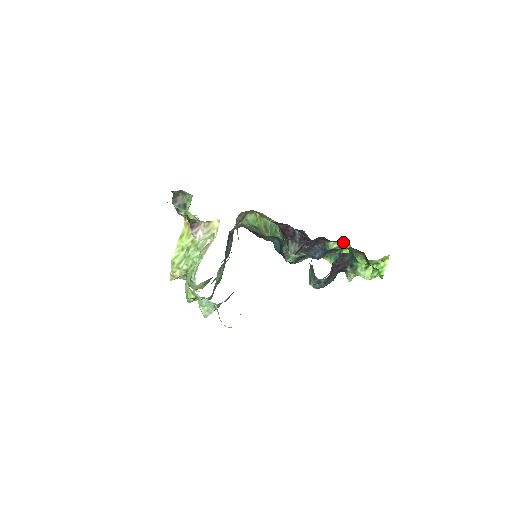
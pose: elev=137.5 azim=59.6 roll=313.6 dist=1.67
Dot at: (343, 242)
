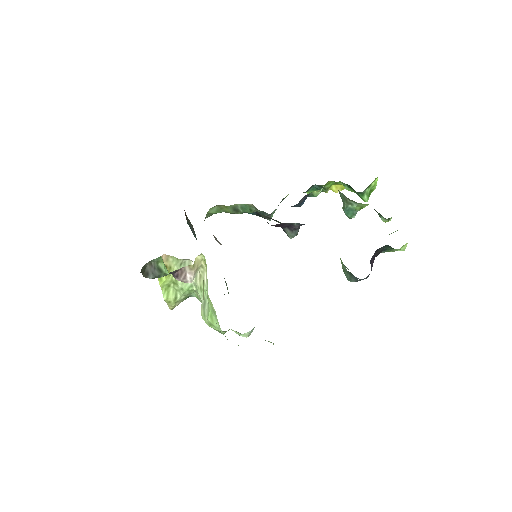
Dot at: occluded
